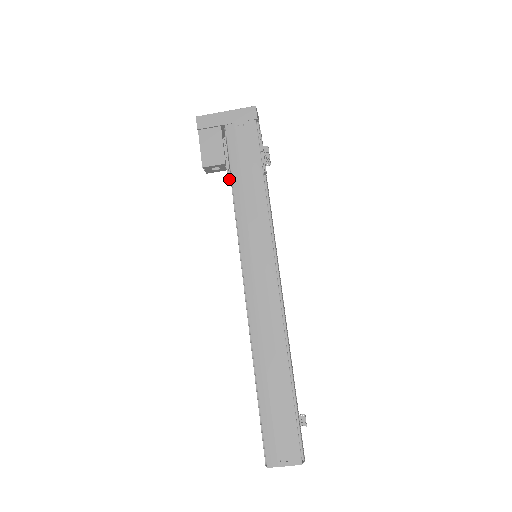
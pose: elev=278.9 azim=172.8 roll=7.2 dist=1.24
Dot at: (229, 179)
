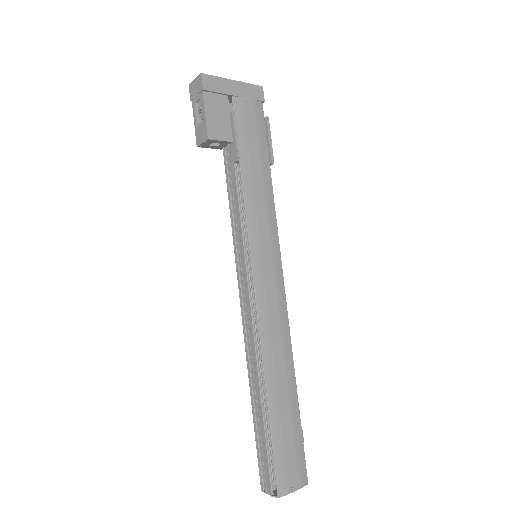
Dot at: (236, 161)
